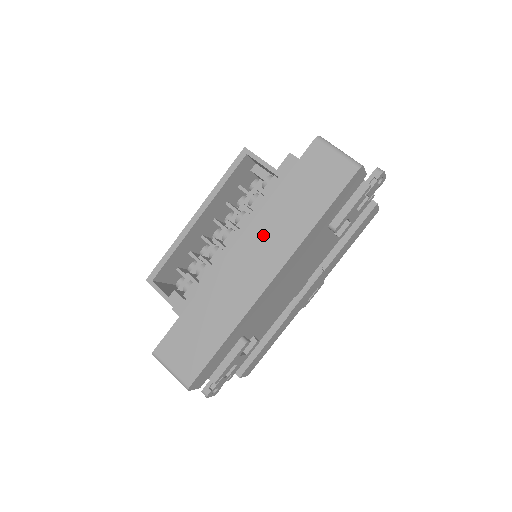
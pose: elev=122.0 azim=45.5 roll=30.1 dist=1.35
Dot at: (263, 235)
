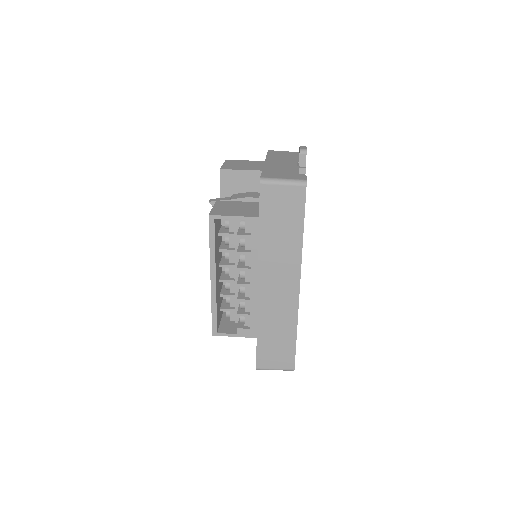
Dot at: (273, 265)
